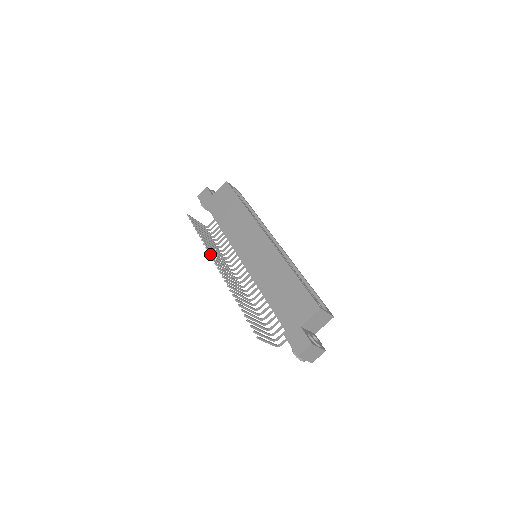
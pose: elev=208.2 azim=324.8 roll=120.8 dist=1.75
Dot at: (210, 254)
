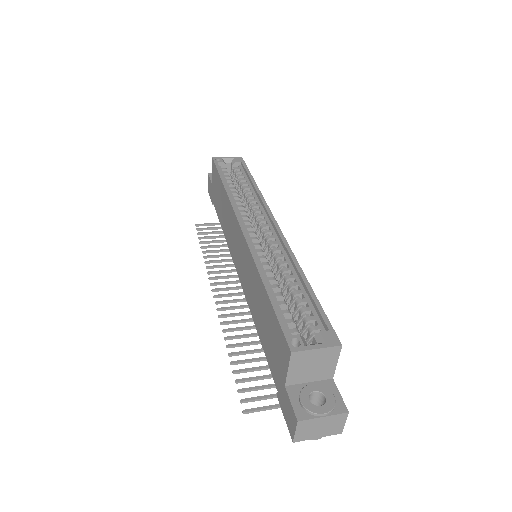
Dot at: occluded
